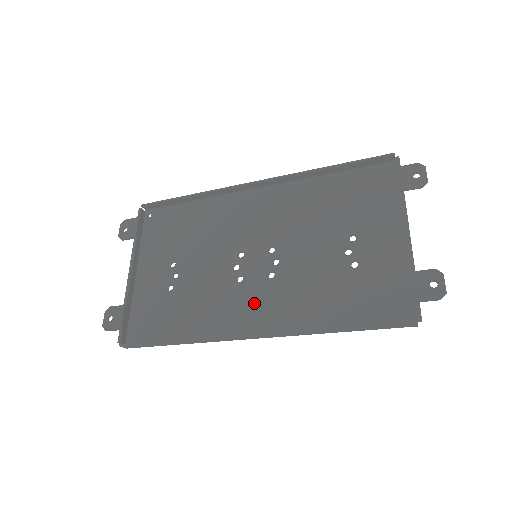
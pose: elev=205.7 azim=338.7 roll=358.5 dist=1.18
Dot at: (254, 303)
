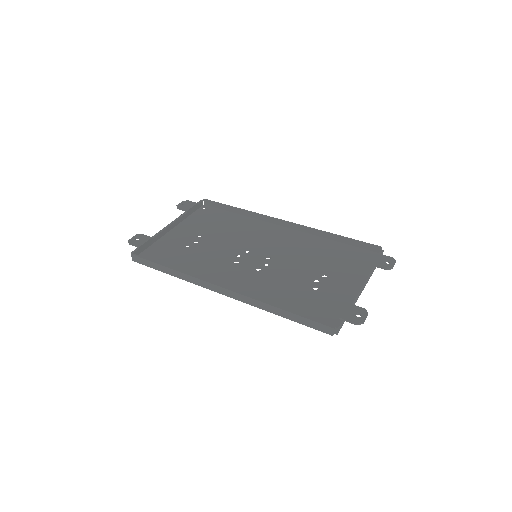
Dot at: (236, 277)
